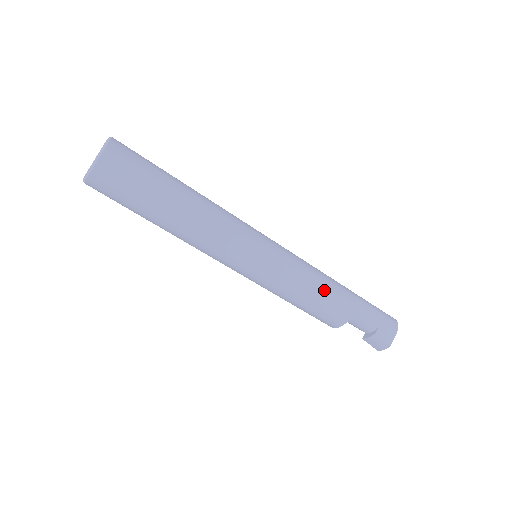
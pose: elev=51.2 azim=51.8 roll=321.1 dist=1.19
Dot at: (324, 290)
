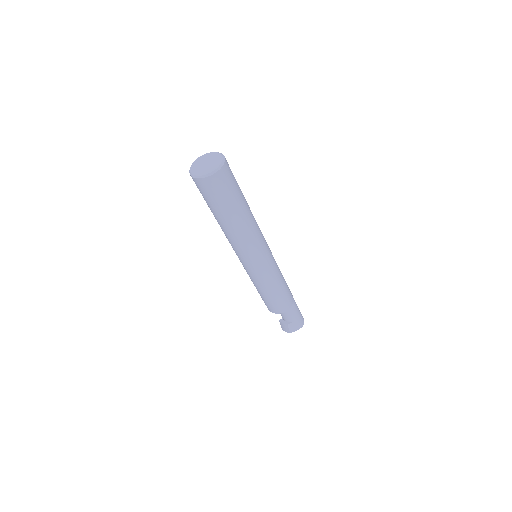
Dot at: (278, 295)
